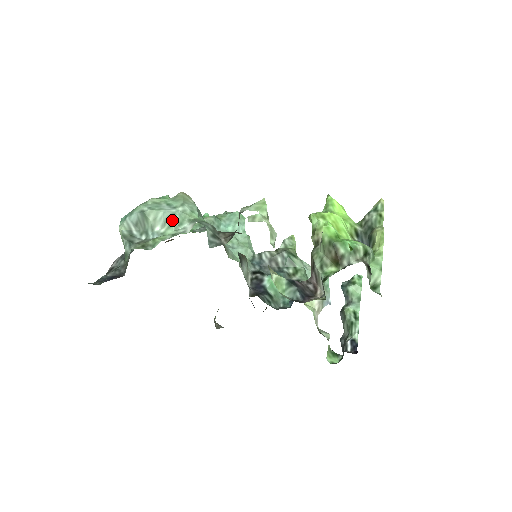
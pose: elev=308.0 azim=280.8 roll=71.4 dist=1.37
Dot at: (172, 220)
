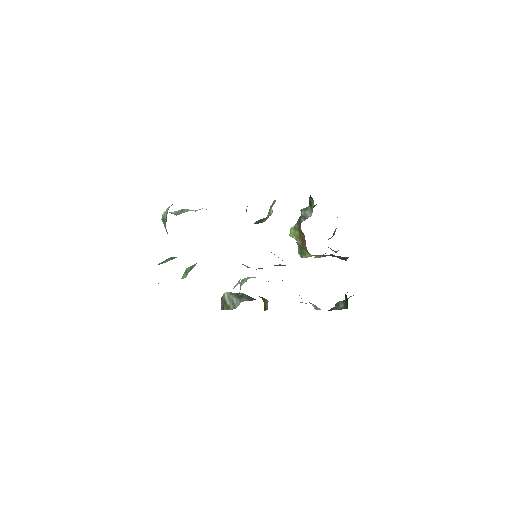
Dot at: (202, 208)
